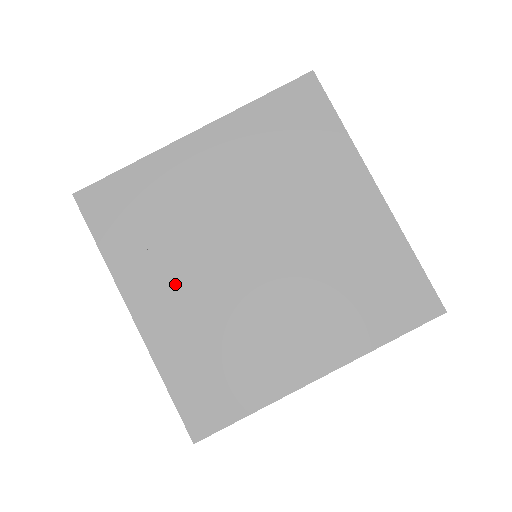
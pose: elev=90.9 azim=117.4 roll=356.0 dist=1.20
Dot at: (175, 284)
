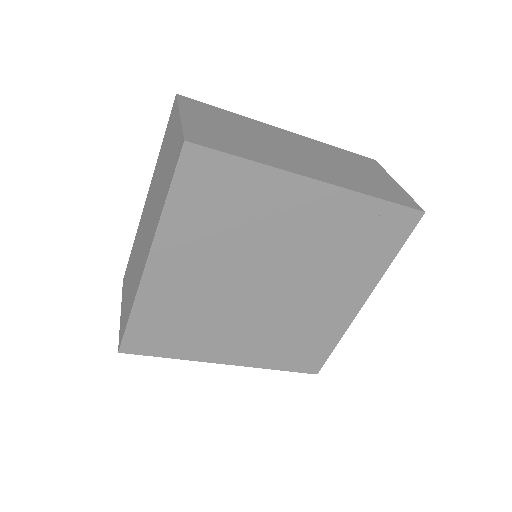
Dot at: (234, 336)
